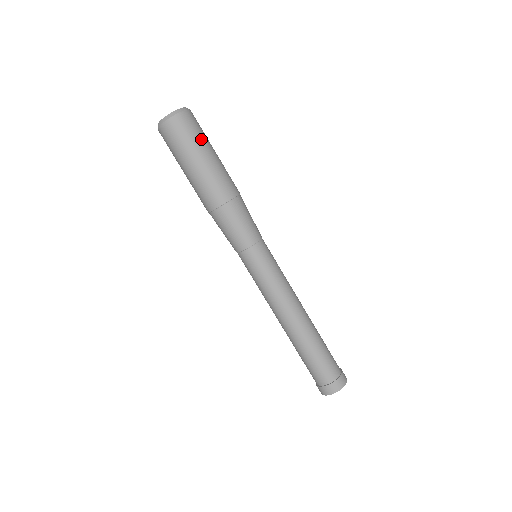
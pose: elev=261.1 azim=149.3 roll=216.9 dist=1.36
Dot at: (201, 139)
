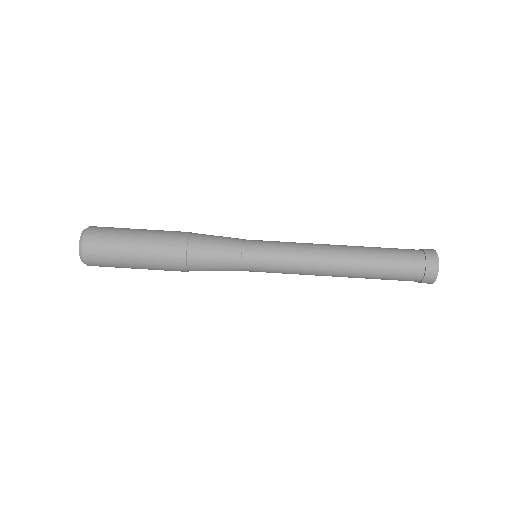
Dot at: (117, 238)
